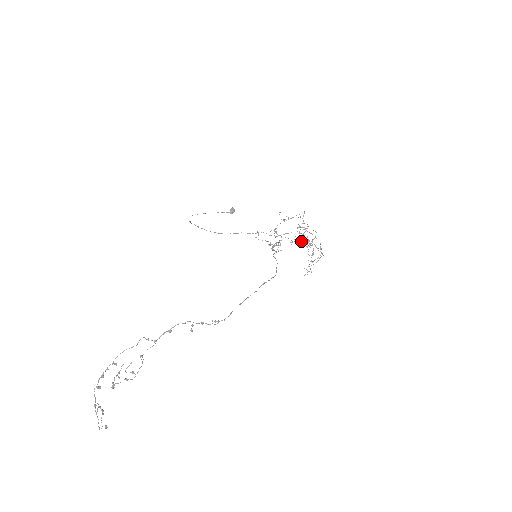
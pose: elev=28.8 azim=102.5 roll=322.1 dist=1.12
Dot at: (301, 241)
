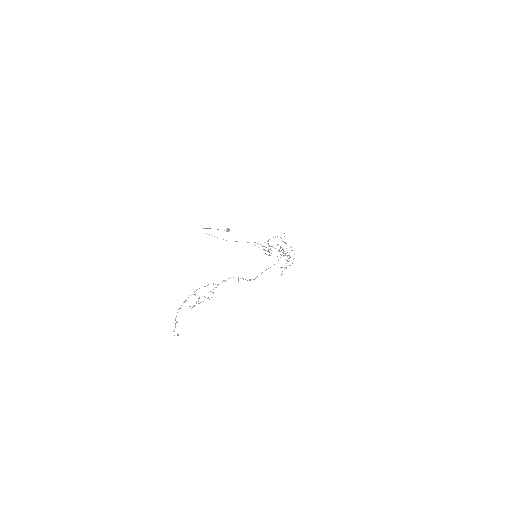
Dot at: (284, 251)
